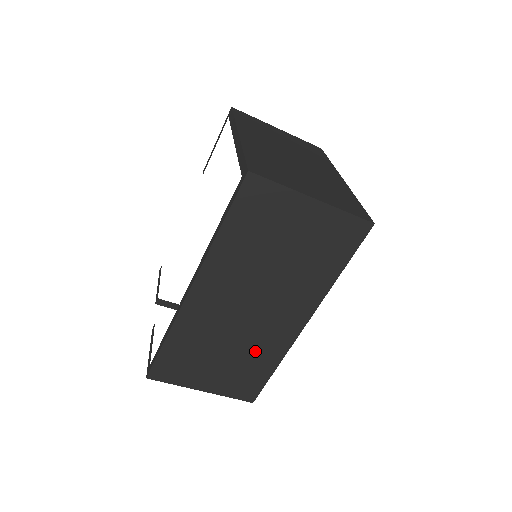
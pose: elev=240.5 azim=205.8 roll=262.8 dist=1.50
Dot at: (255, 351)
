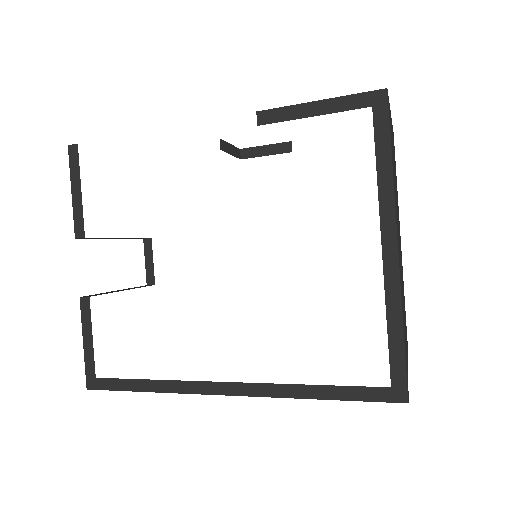
Dot at: occluded
